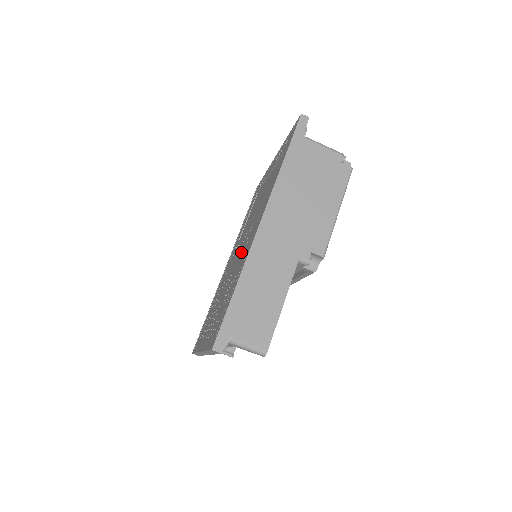
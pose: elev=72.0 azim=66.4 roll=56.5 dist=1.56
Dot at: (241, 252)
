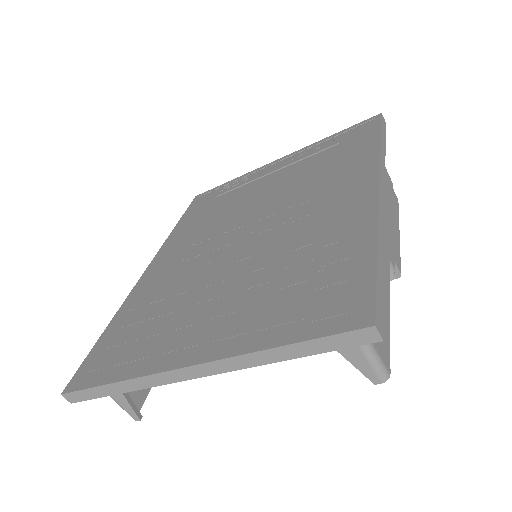
Dot at: (279, 229)
